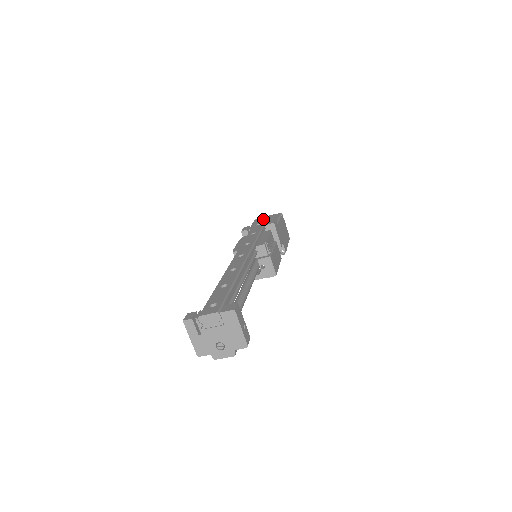
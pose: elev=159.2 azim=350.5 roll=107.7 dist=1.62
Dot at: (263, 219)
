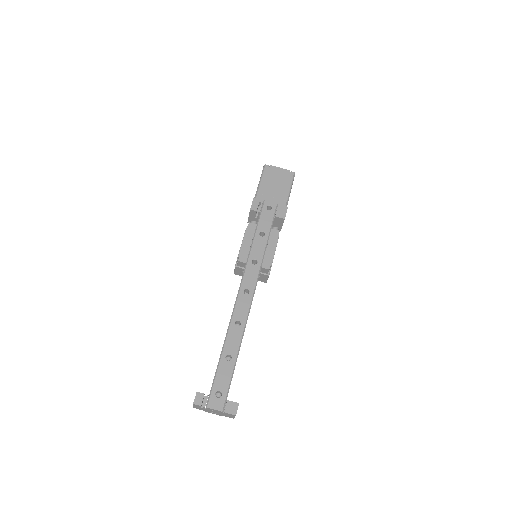
Dot at: (274, 176)
